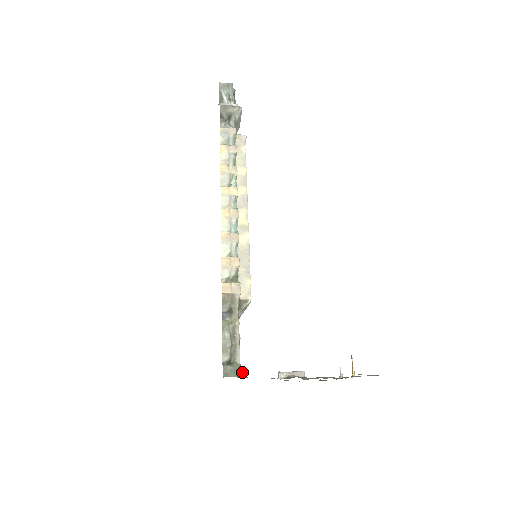
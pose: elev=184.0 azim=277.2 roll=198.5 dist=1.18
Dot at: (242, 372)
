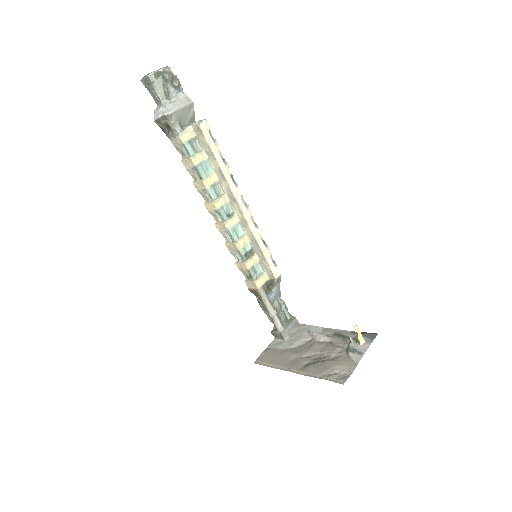
Dot at: (282, 337)
